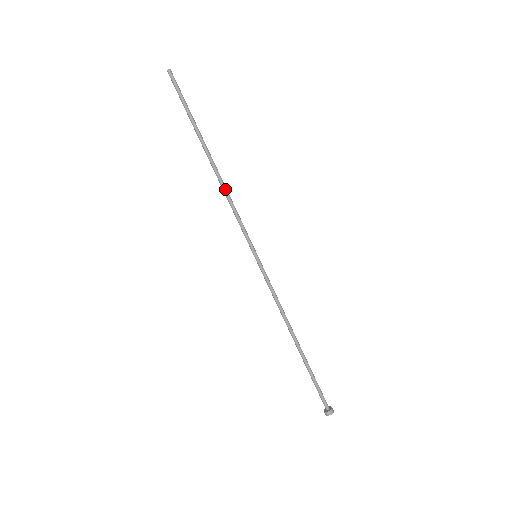
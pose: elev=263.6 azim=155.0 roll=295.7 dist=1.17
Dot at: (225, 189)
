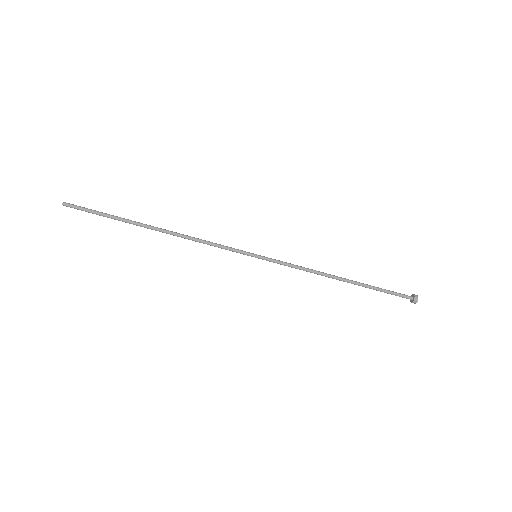
Dot at: (187, 236)
